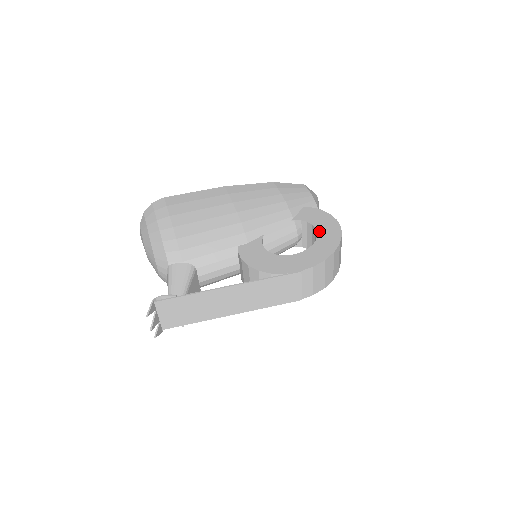
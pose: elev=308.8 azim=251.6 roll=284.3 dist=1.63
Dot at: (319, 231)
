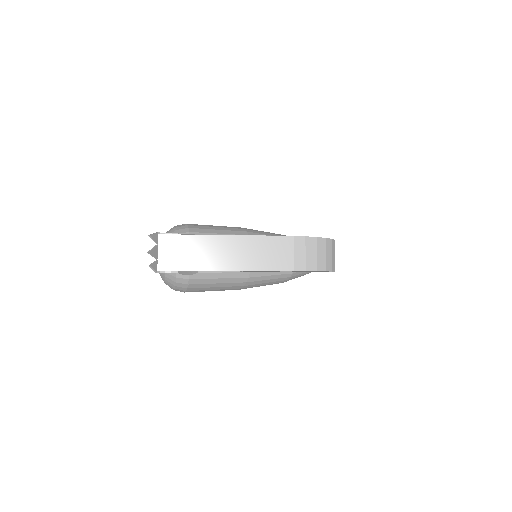
Dot at: occluded
